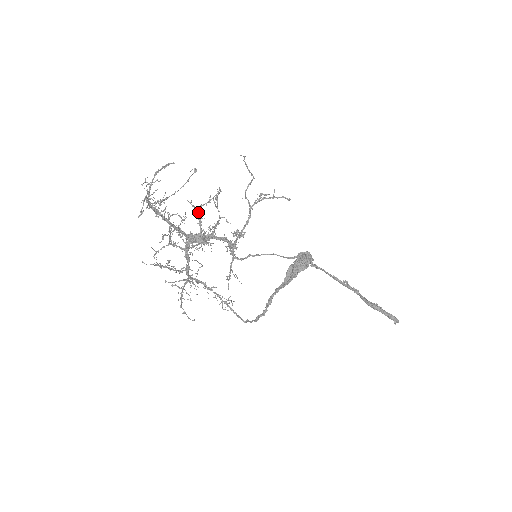
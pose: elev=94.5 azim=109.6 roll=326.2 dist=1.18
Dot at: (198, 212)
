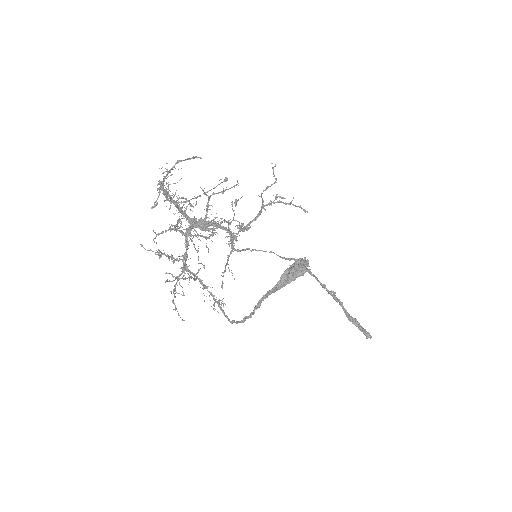
Dot at: (208, 199)
